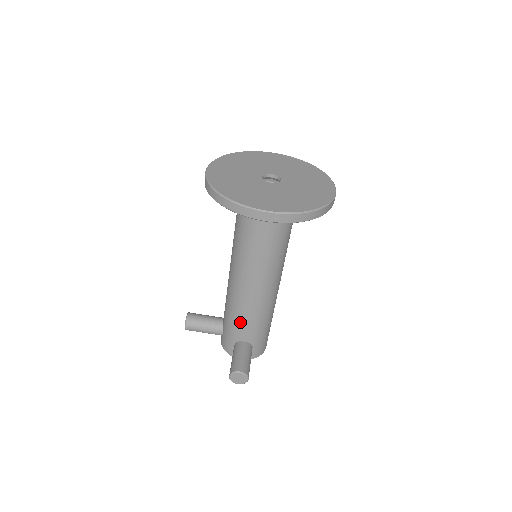
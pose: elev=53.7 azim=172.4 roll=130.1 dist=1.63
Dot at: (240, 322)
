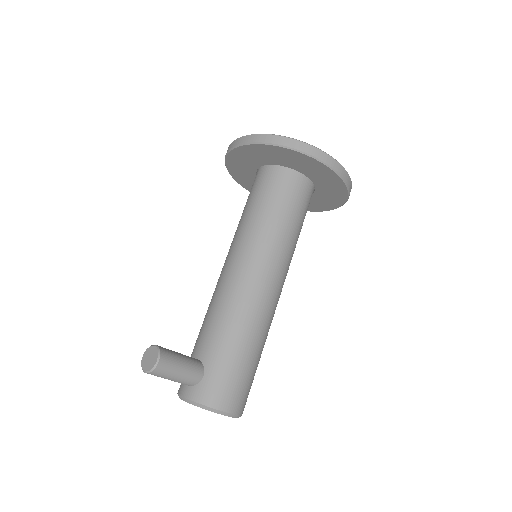
Dot at: (205, 325)
